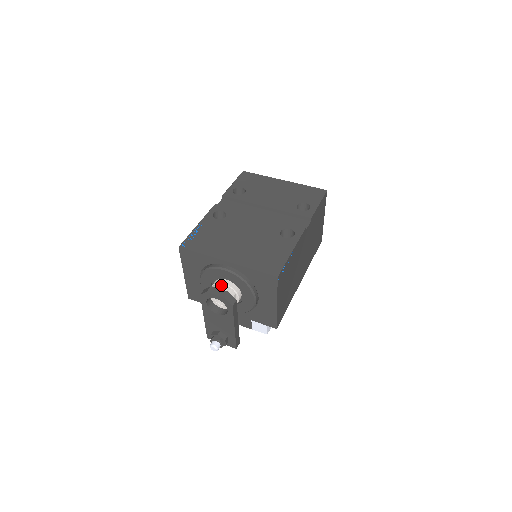
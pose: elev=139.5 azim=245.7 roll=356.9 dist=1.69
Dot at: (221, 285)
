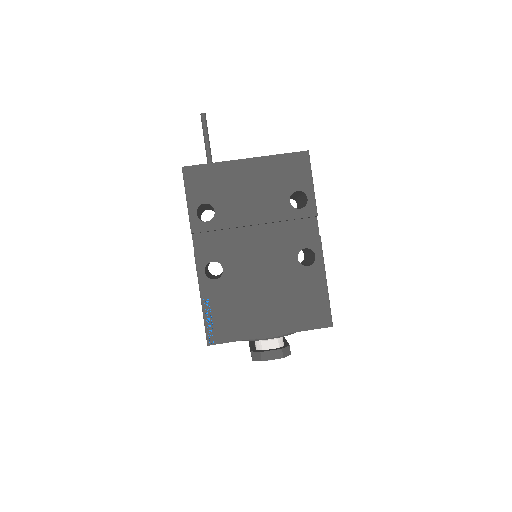
Dot at: (266, 341)
